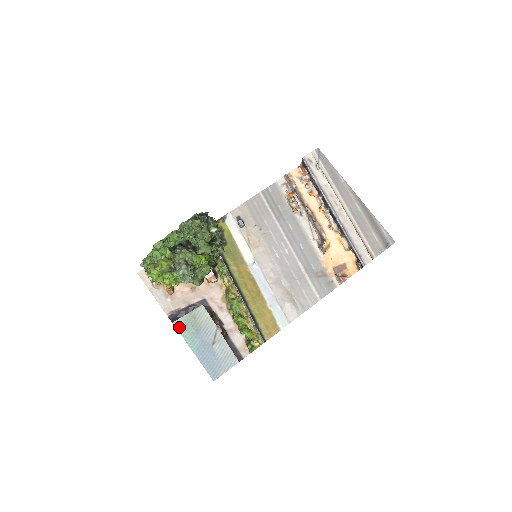
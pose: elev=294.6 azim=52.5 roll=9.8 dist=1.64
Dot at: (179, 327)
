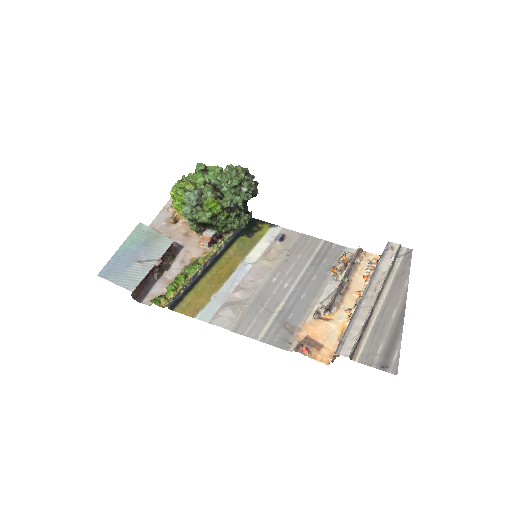
Dot at: (139, 228)
